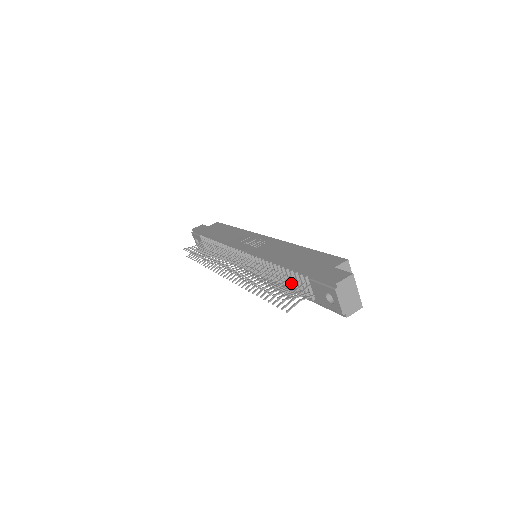
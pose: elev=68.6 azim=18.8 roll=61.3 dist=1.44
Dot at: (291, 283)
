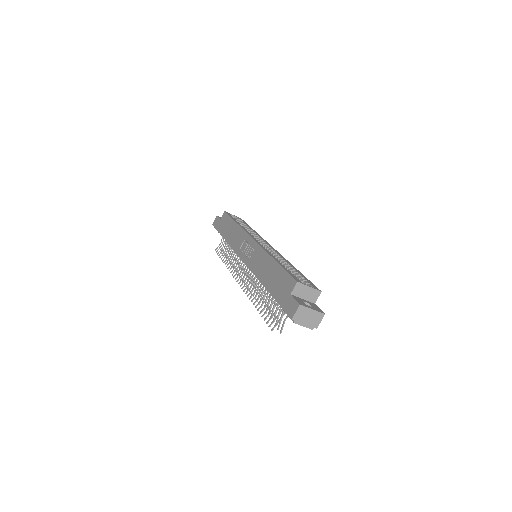
Dot at: occluded
